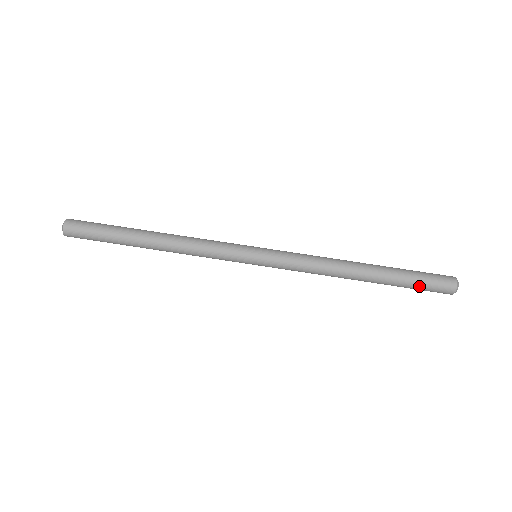
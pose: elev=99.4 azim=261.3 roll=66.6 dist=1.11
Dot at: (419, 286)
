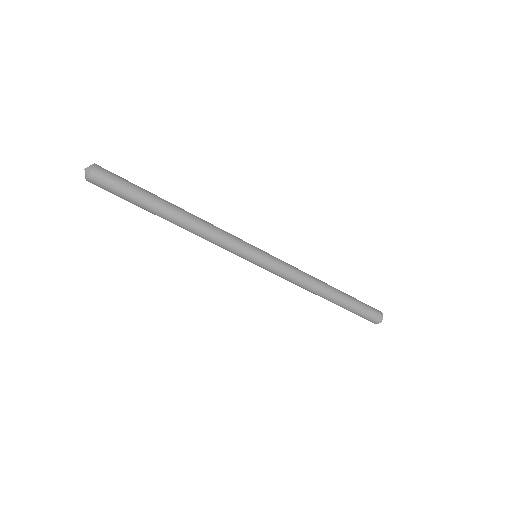
Dot at: occluded
